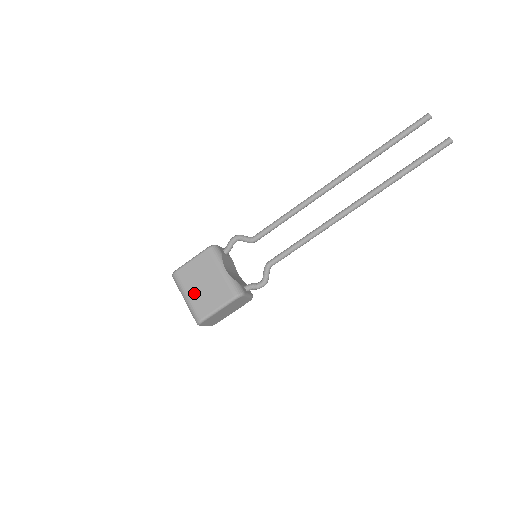
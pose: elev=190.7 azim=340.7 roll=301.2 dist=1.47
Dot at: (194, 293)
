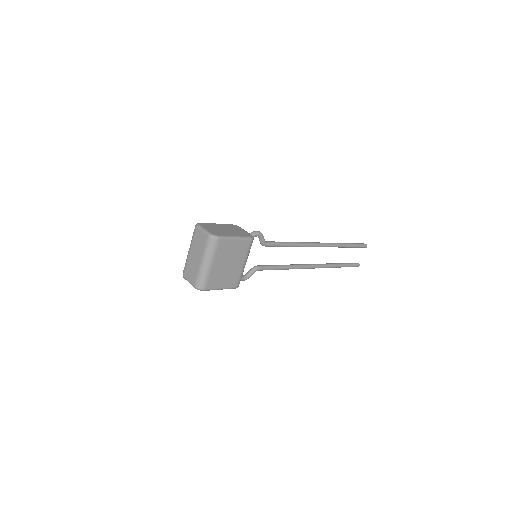
Dot at: (217, 267)
